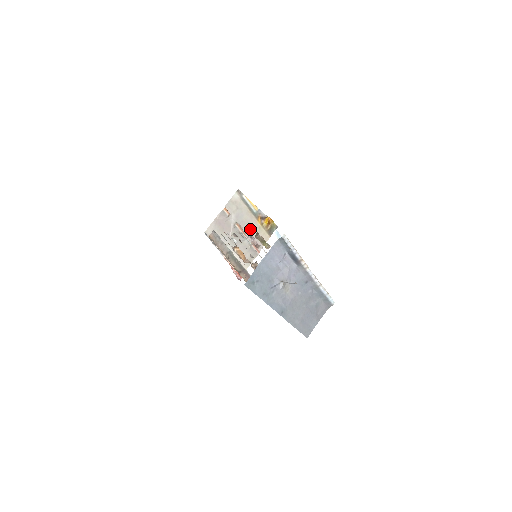
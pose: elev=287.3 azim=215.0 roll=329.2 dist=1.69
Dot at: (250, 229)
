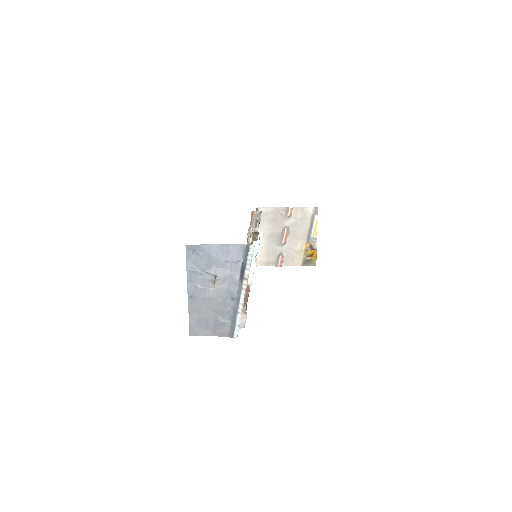
Dot at: (293, 243)
